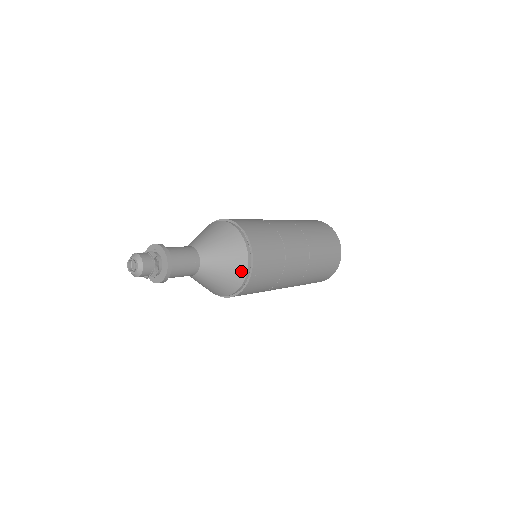
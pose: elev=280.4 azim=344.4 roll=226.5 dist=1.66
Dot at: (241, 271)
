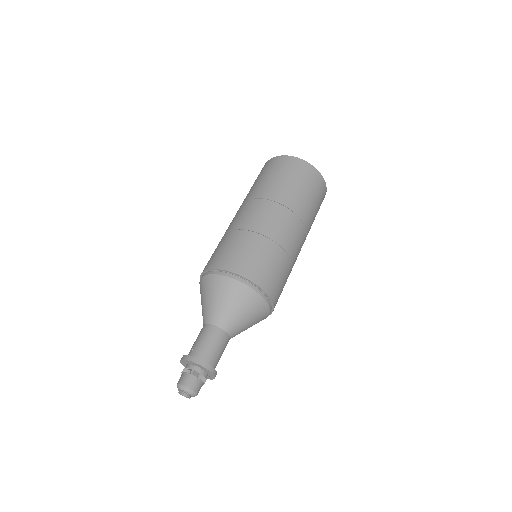
Dot at: (256, 300)
